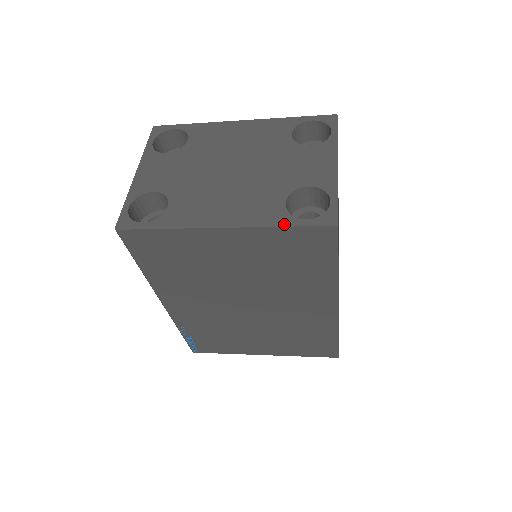
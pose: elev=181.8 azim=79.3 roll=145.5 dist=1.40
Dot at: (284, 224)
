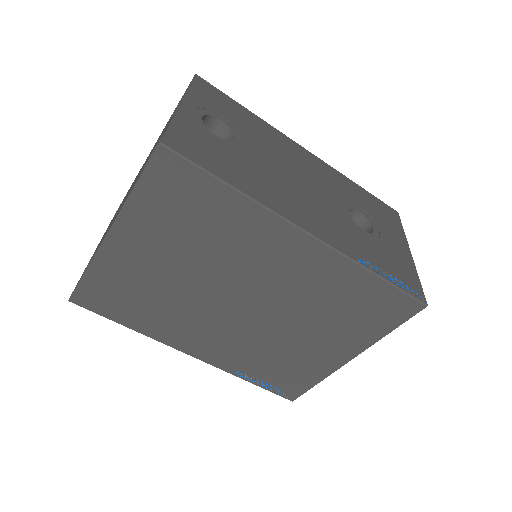
Dot at: (134, 186)
